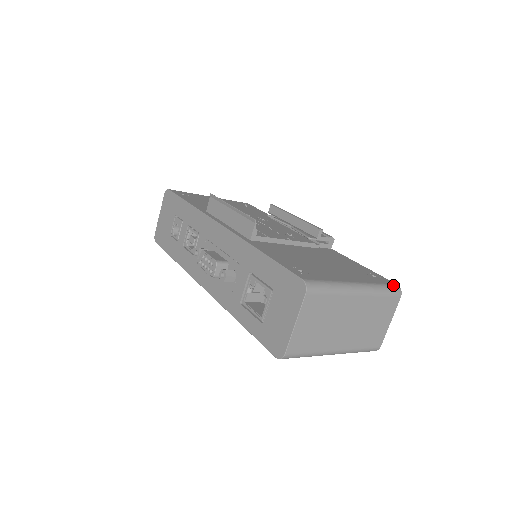
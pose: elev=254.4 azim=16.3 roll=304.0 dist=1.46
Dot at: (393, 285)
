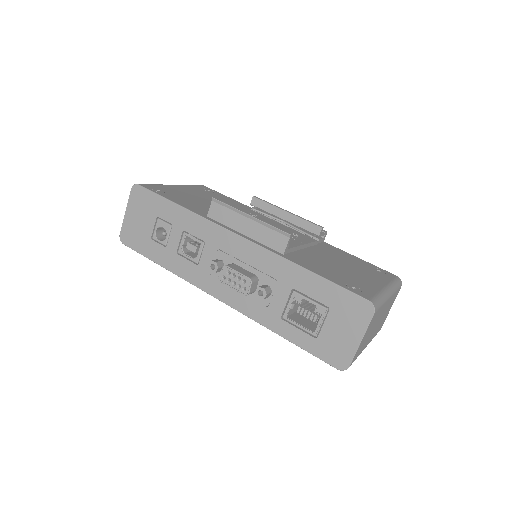
Dot at: (397, 278)
